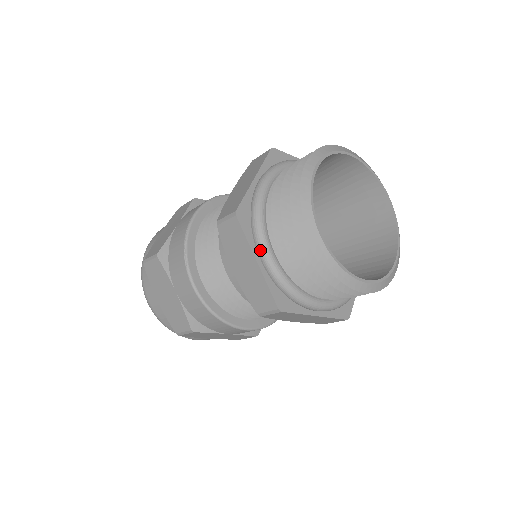
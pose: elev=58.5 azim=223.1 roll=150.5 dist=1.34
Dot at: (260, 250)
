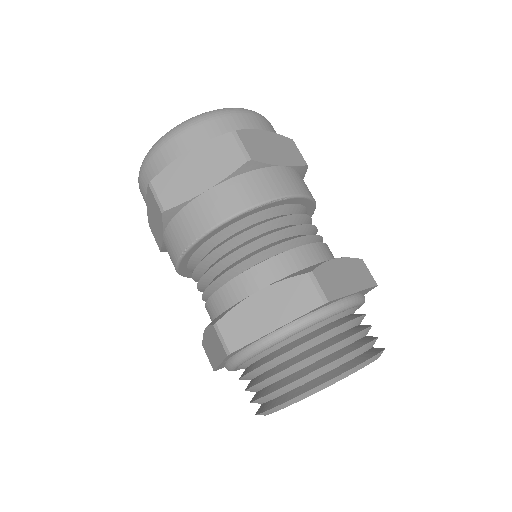
Dot at: (228, 365)
